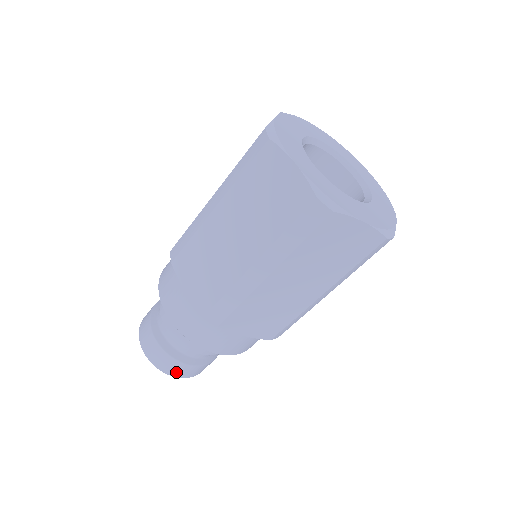
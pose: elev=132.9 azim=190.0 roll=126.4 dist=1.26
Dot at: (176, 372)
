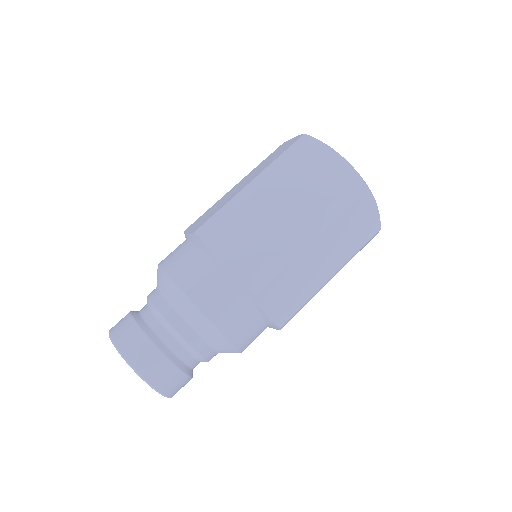
Dot at: (164, 383)
